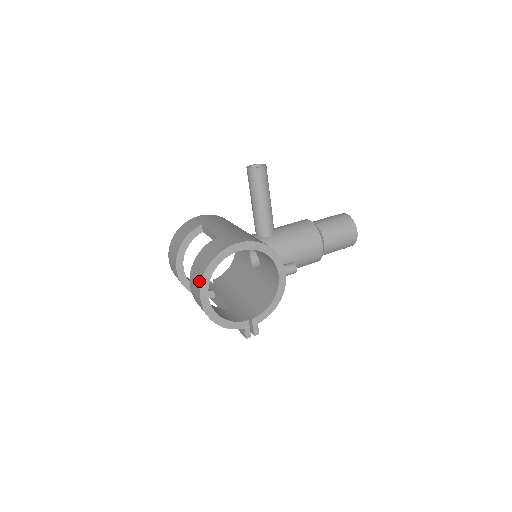
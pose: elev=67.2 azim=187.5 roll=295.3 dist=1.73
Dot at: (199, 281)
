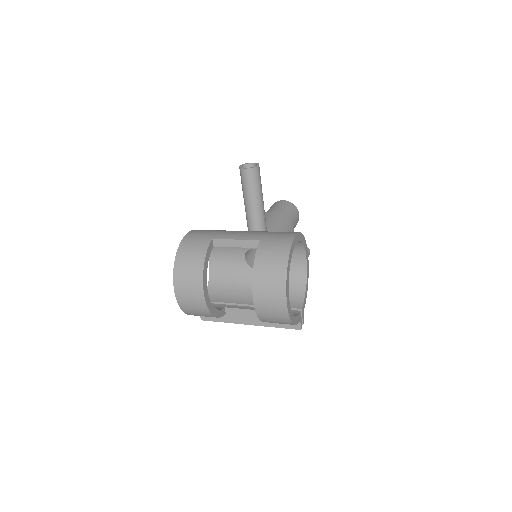
Dot at: (281, 285)
